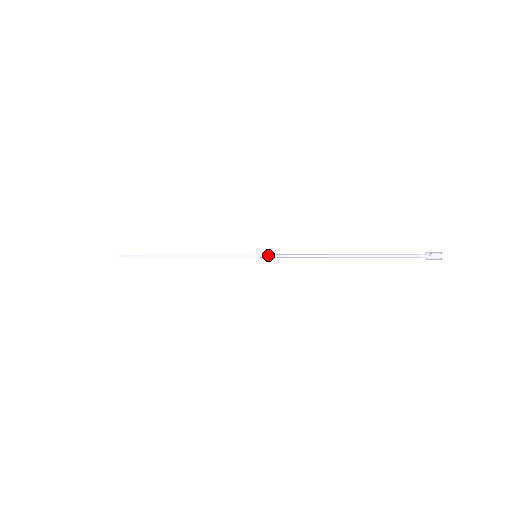
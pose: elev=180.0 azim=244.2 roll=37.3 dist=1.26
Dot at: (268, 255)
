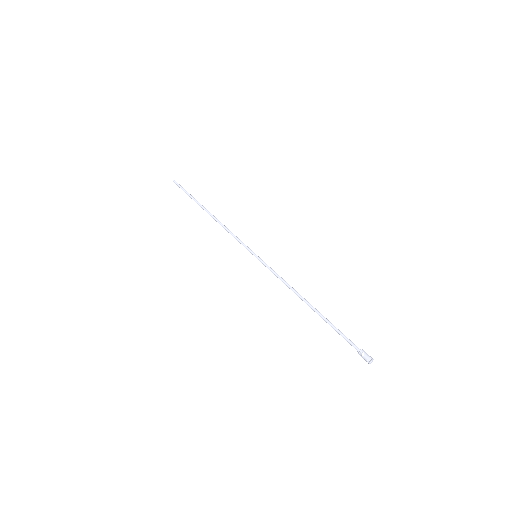
Dot at: (263, 263)
